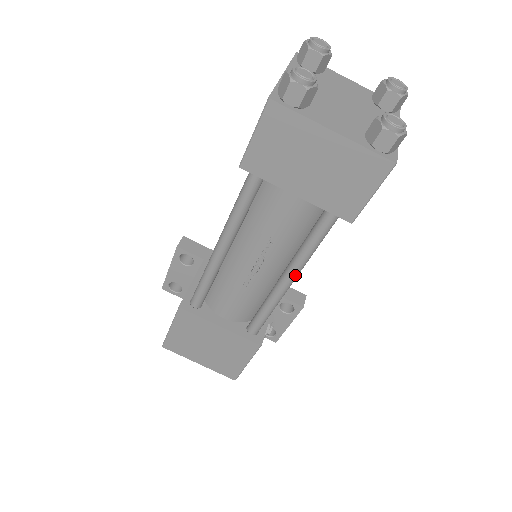
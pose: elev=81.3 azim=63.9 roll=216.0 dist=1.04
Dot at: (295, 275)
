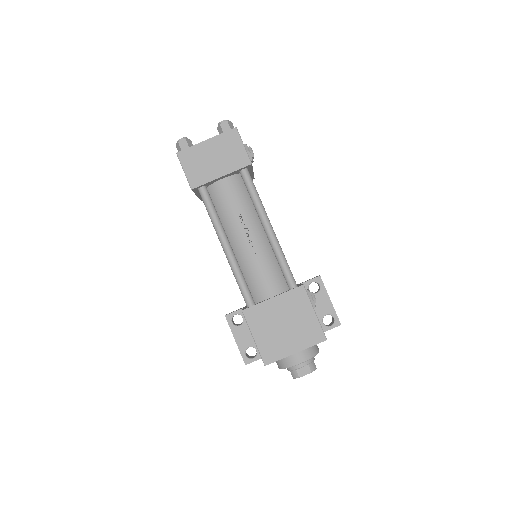
Dot at: (267, 221)
